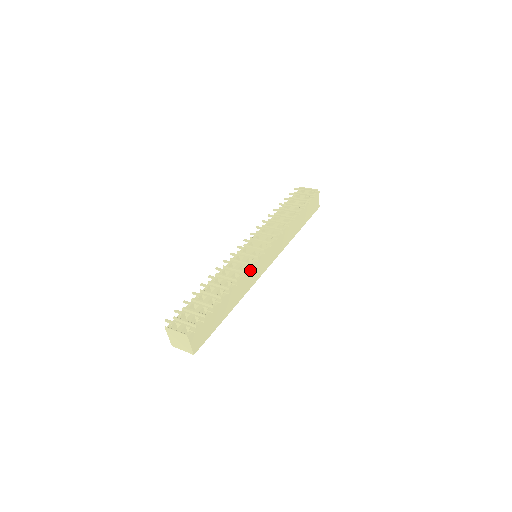
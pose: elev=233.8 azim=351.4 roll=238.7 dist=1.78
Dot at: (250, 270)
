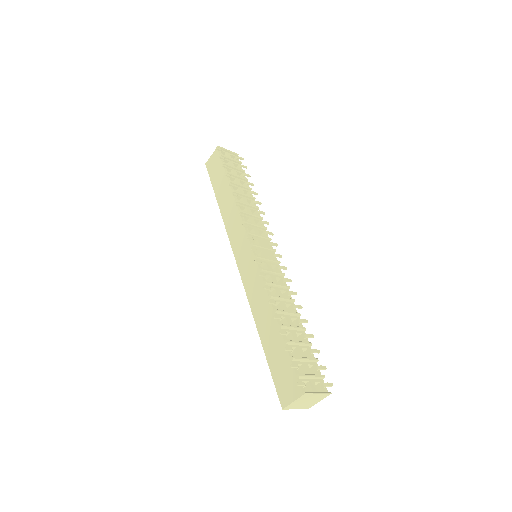
Dot at: (282, 281)
